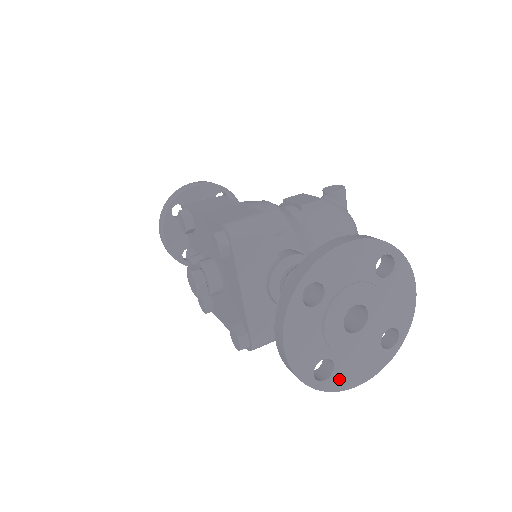
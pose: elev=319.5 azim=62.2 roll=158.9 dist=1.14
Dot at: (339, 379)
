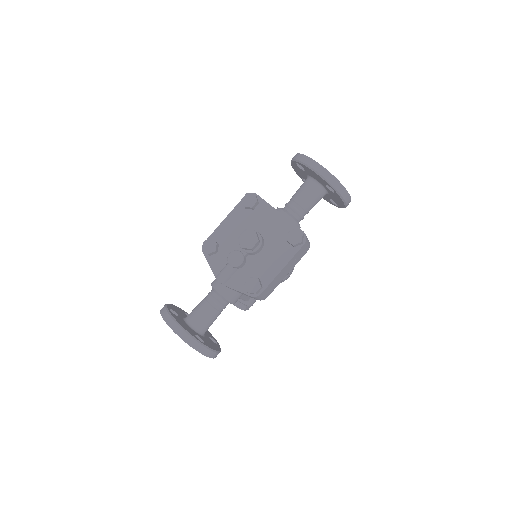
Dot at: occluded
